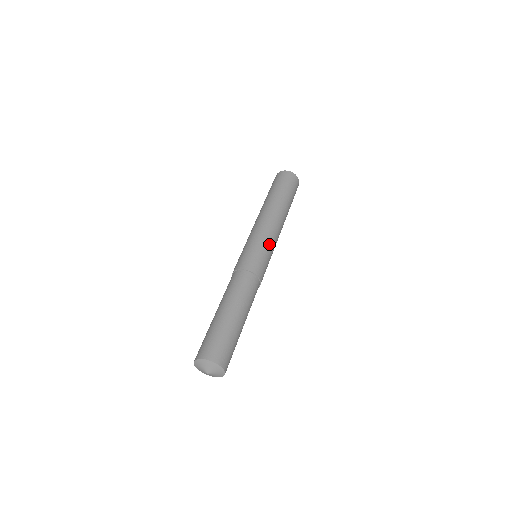
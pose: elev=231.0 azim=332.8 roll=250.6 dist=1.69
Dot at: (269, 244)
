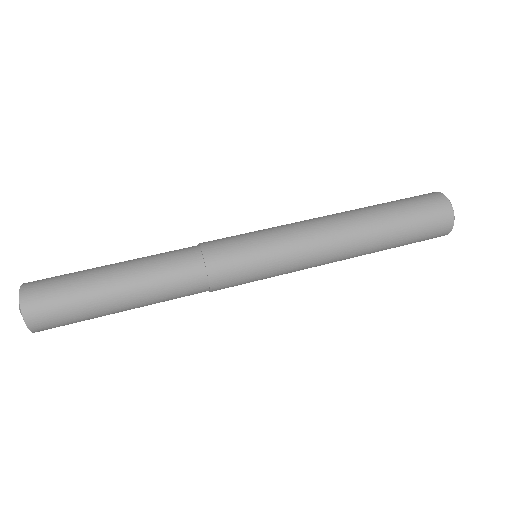
Dot at: (280, 270)
